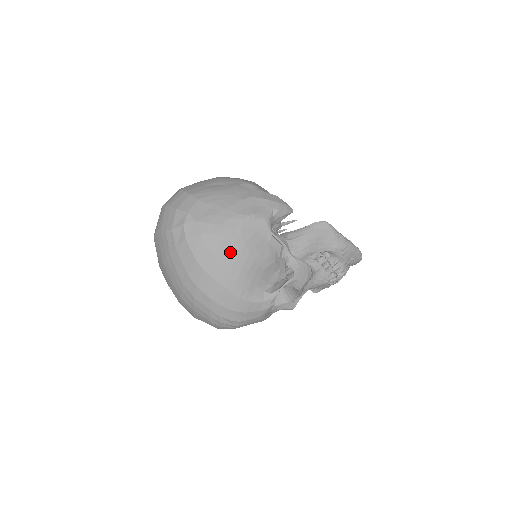
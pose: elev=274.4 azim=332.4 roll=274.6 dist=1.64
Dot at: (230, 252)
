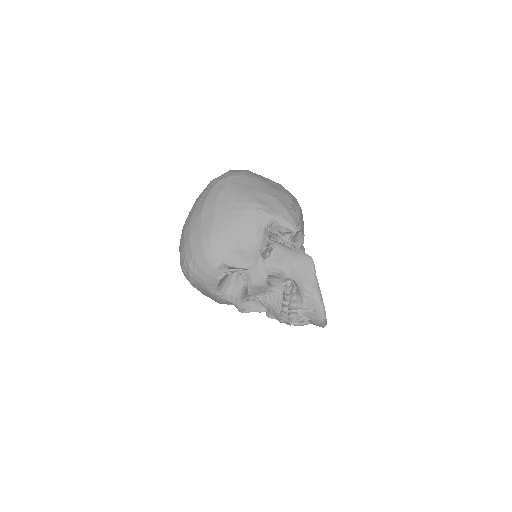
Dot at: (225, 215)
